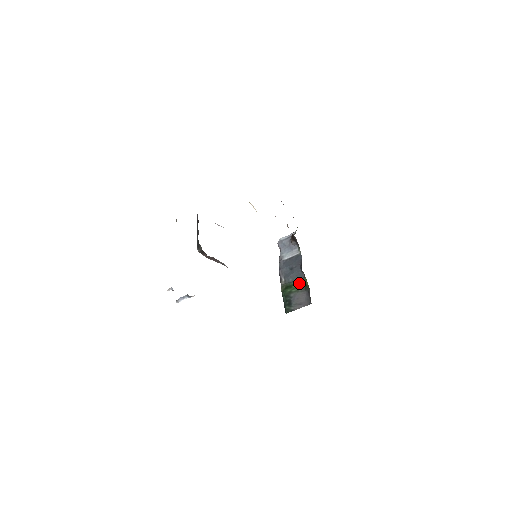
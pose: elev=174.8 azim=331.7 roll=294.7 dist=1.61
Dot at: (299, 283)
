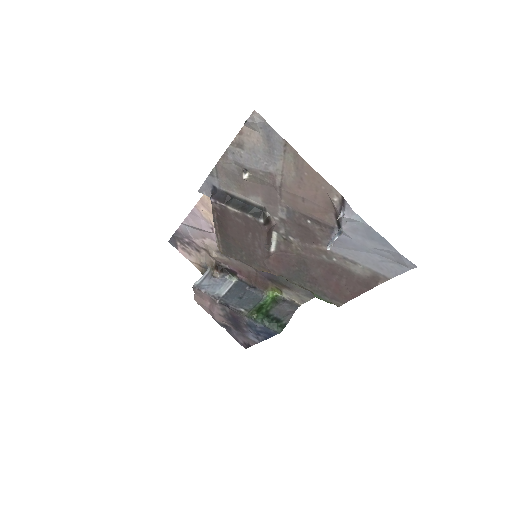
Dot at: (266, 300)
